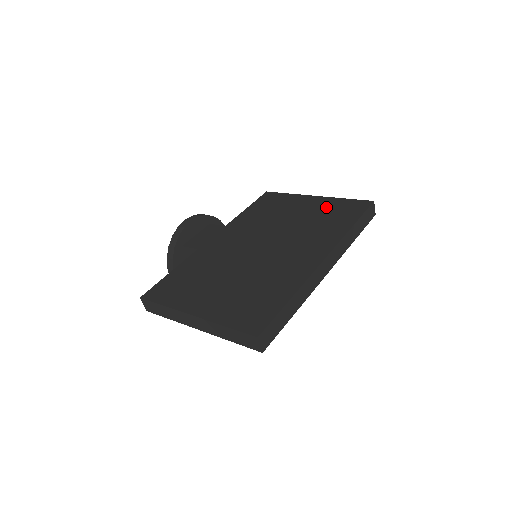
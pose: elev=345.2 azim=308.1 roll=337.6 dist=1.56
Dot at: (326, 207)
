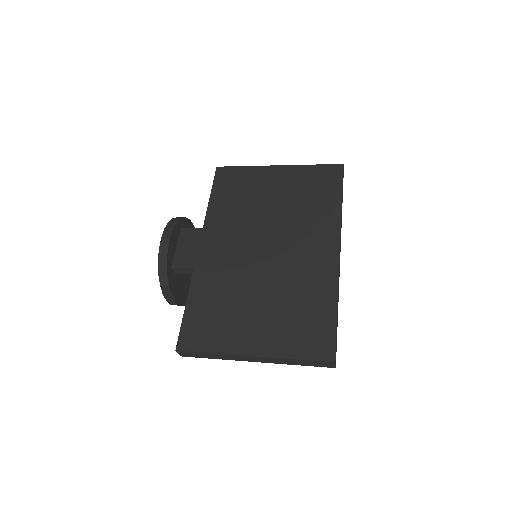
Dot at: (299, 181)
